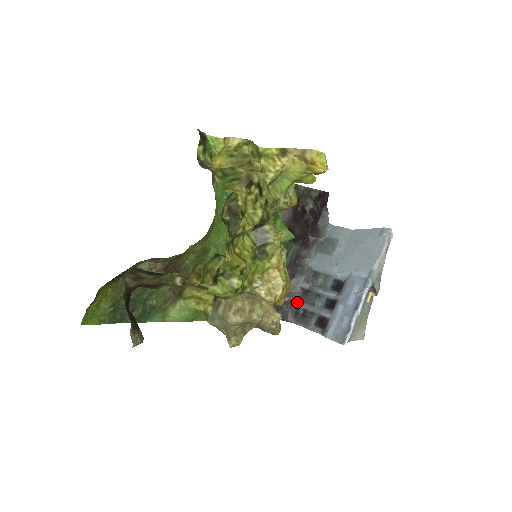
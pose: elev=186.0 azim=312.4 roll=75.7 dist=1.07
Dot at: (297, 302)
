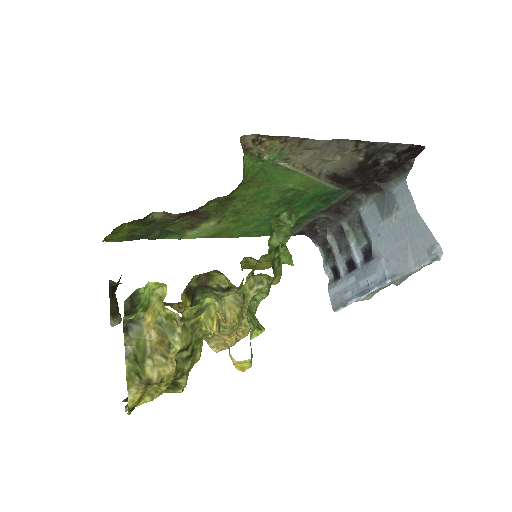
Dot at: (331, 234)
